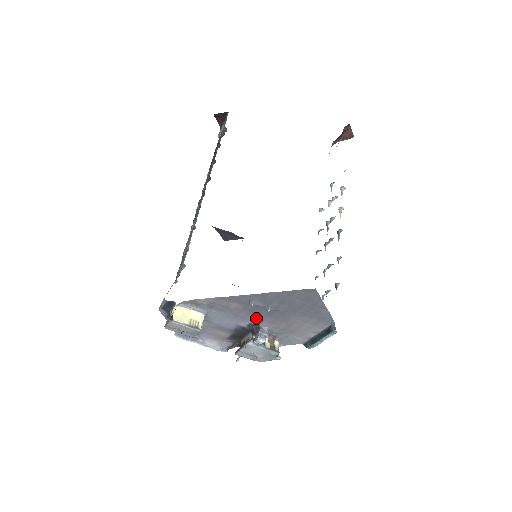
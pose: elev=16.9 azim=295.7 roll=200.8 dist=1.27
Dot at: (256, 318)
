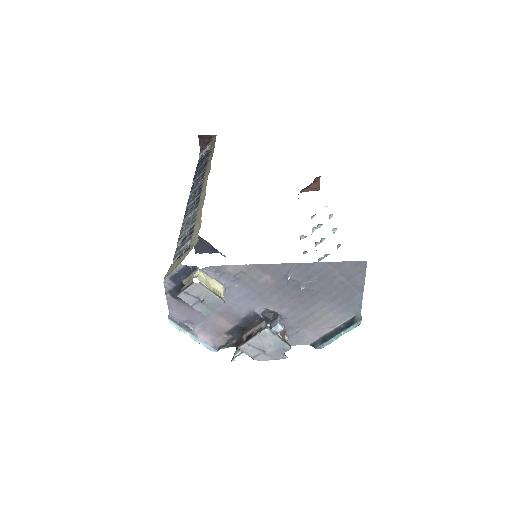
Dot at: (279, 301)
